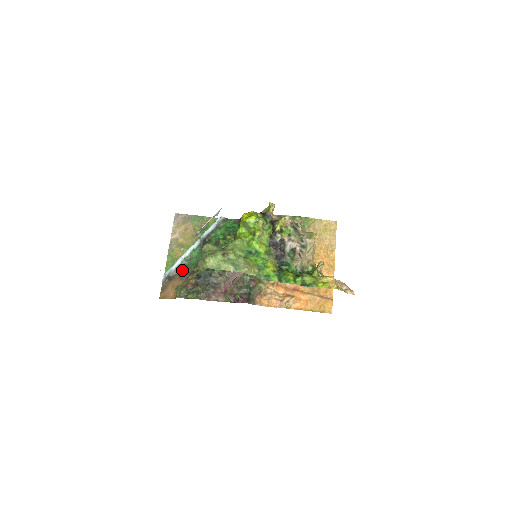
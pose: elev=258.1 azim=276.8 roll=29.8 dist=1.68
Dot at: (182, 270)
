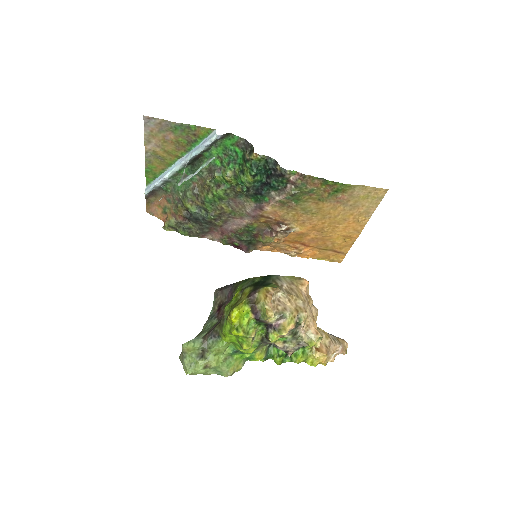
Dot at: (168, 191)
